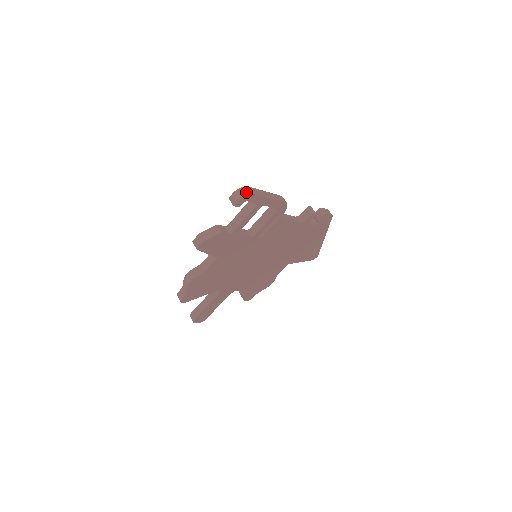
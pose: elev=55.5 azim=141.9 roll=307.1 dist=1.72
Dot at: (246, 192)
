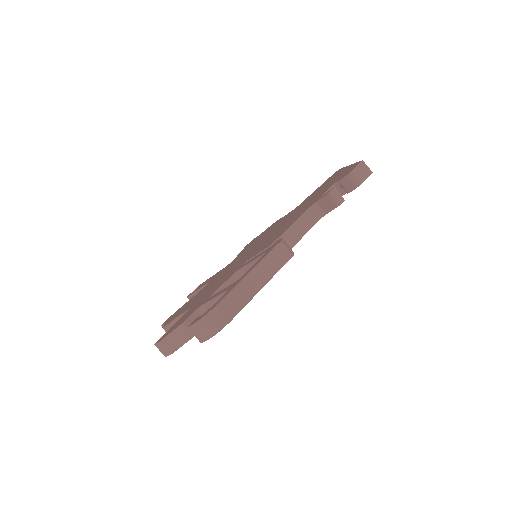
Dot at: (216, 325)
